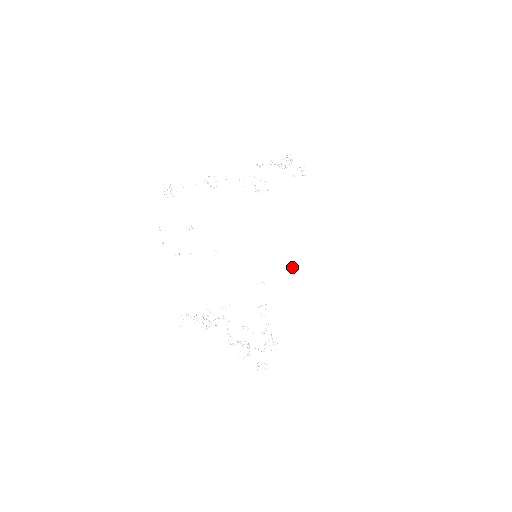
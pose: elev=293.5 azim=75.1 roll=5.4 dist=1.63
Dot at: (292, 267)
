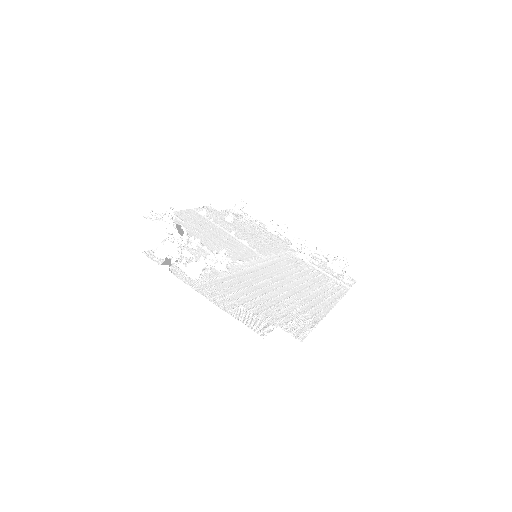
Dot at: (276, 281)
